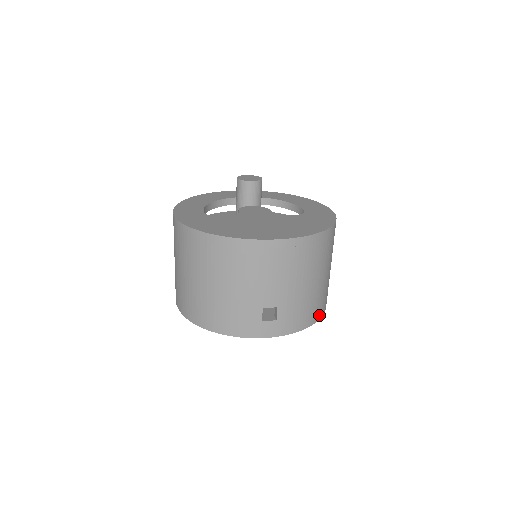
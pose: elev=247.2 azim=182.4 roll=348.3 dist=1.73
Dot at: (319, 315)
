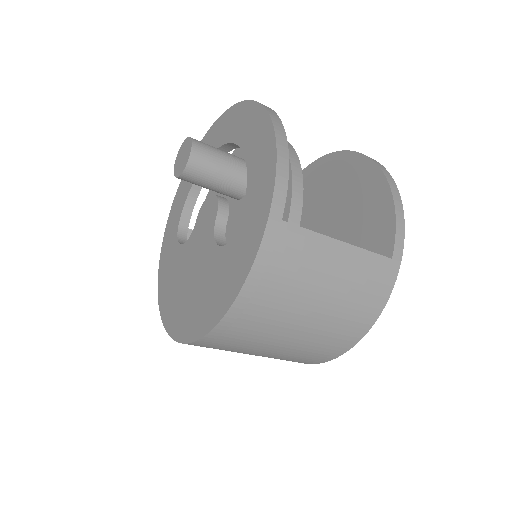
Dot at: (348, 344)
